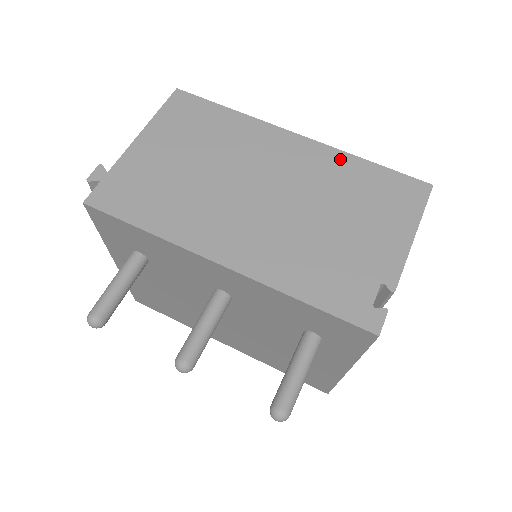
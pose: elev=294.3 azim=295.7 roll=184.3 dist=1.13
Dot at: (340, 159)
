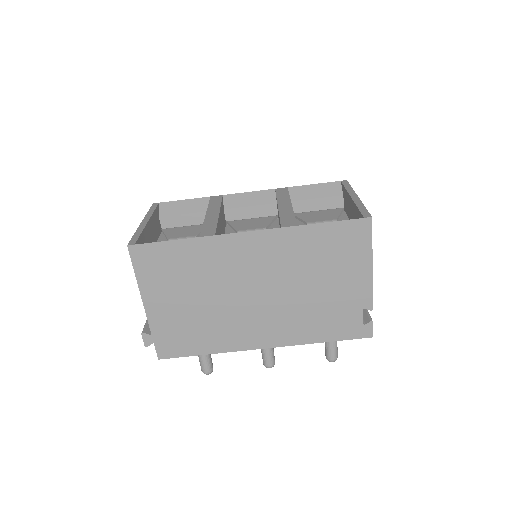
Dot at: (292, 236)
